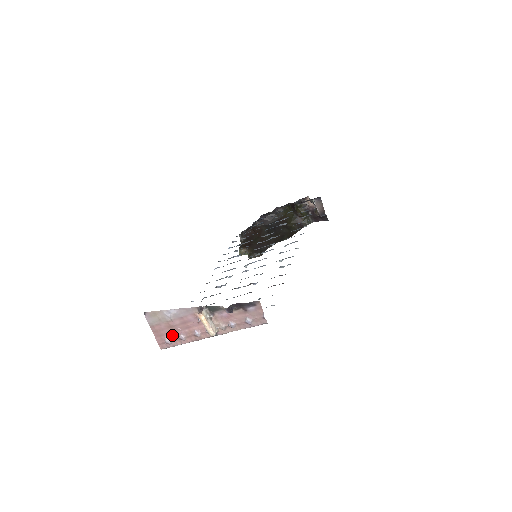
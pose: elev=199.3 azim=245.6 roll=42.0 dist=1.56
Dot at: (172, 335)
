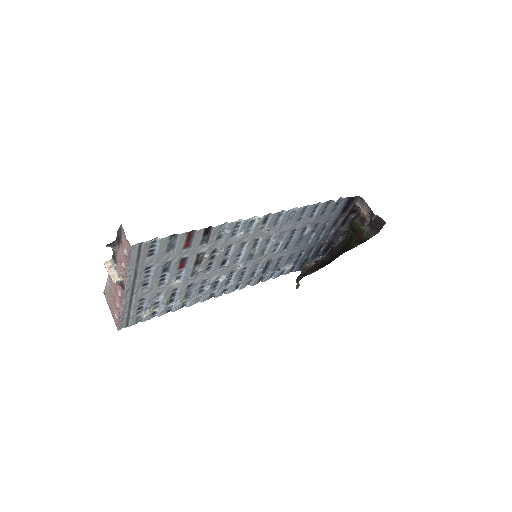
Dot at: (115, 307)
